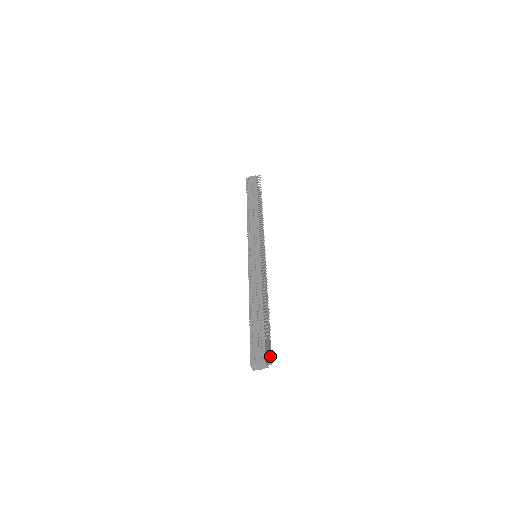
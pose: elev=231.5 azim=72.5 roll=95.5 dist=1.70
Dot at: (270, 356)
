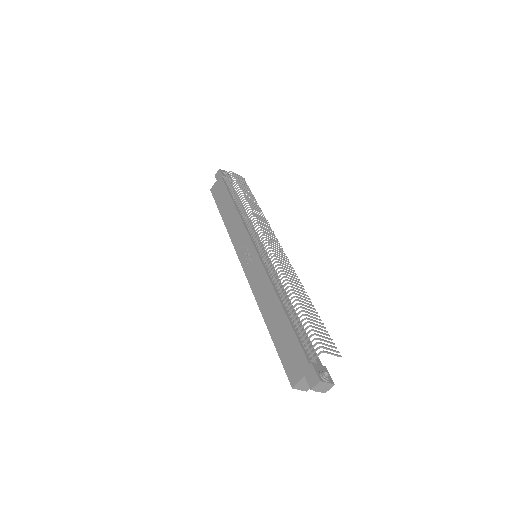
Dot at: occluded
